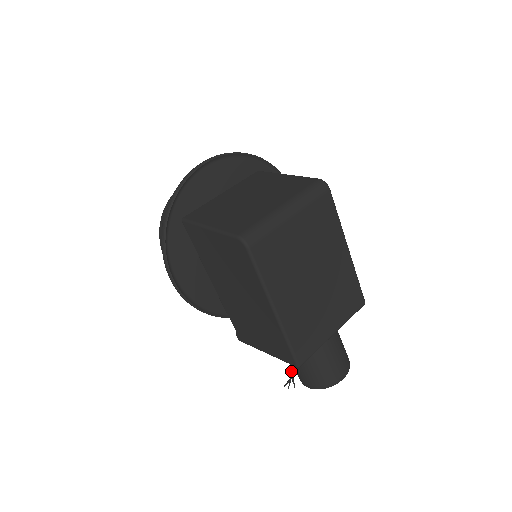
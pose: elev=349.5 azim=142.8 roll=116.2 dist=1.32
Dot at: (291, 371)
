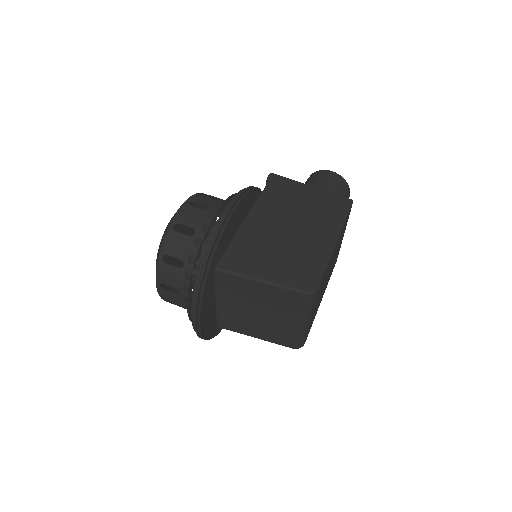
Dot at: occluded
